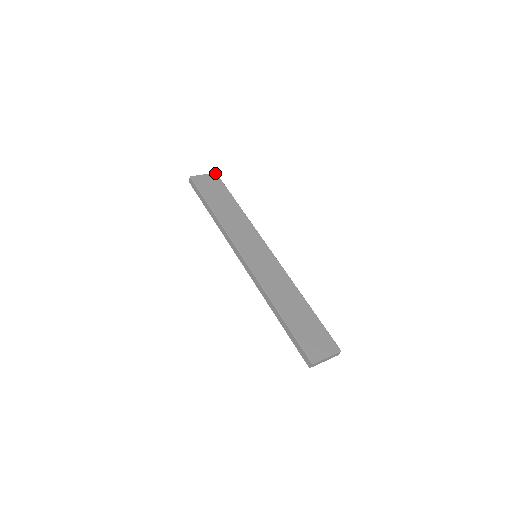
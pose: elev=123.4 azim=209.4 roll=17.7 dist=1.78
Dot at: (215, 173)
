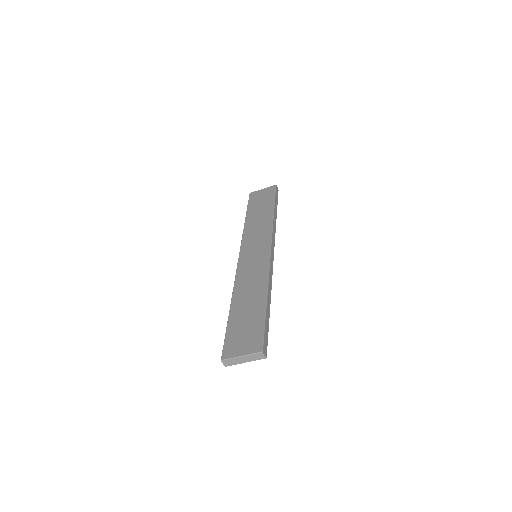
Dot at: (274, 185)
